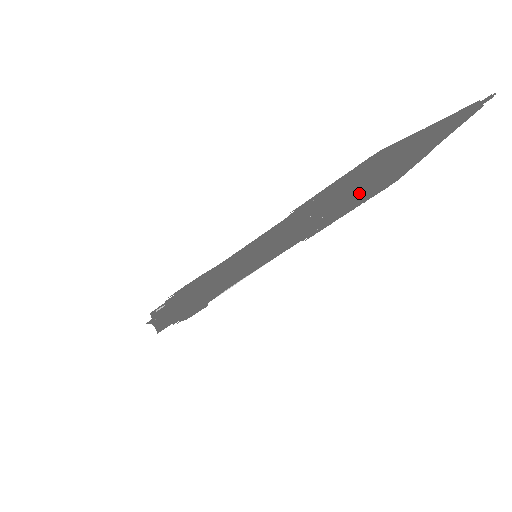
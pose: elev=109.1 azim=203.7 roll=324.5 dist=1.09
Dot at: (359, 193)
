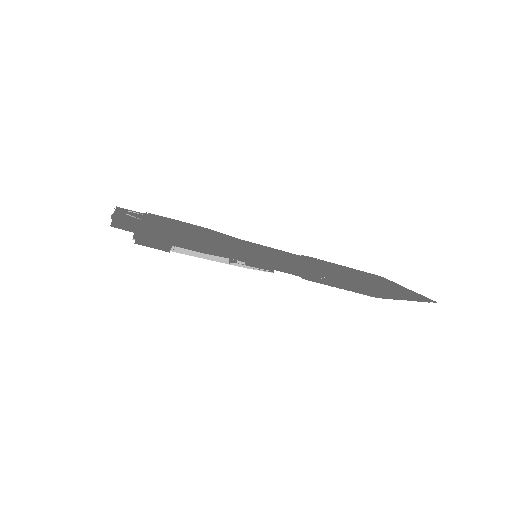
Dot at: (357, 283)
